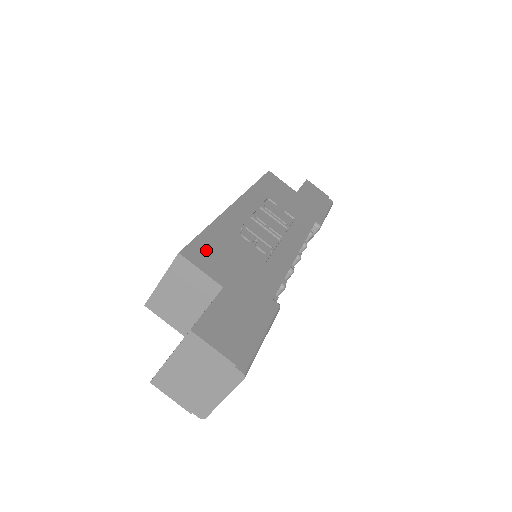
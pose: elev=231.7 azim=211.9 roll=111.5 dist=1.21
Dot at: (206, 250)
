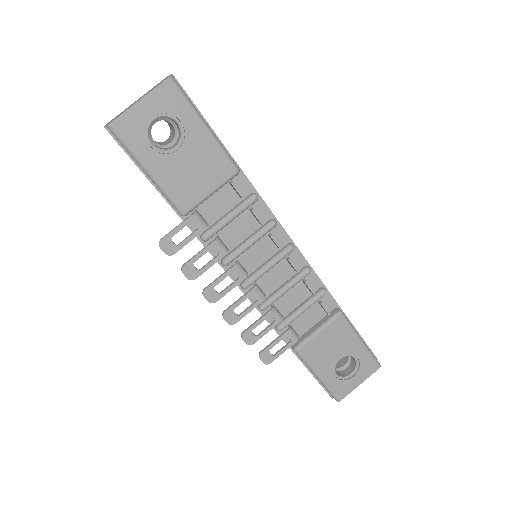
Dot at: occluded
